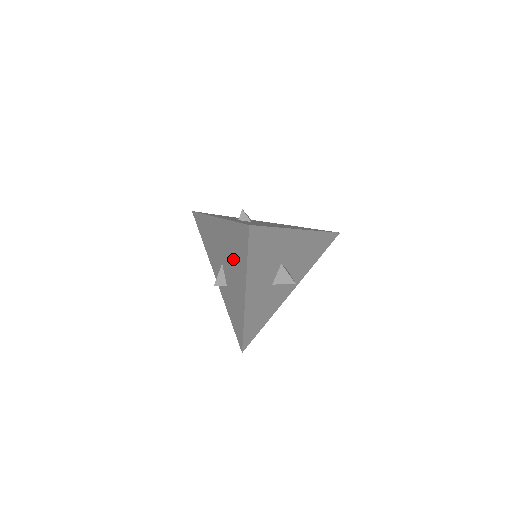
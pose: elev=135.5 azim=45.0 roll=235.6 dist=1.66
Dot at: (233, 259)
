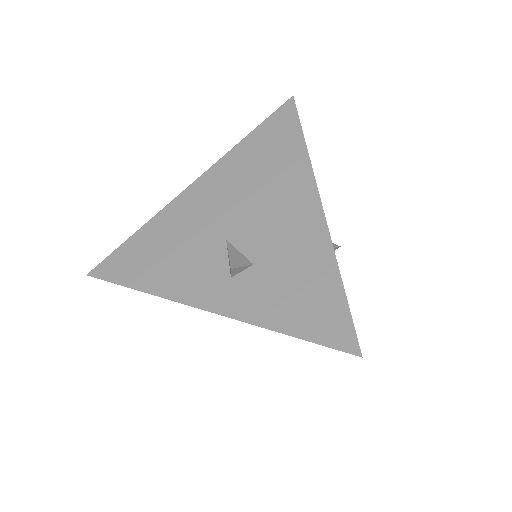
Dot at: occluded
